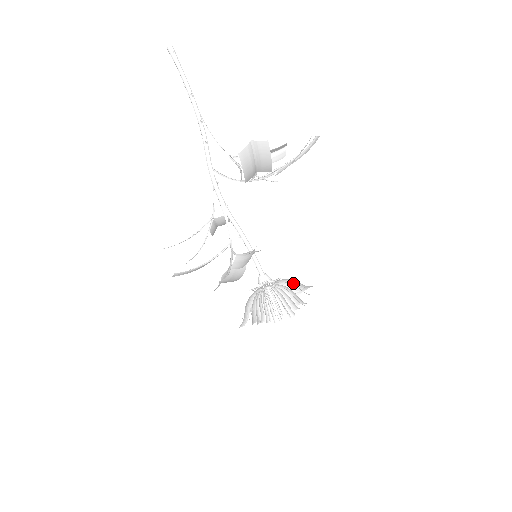
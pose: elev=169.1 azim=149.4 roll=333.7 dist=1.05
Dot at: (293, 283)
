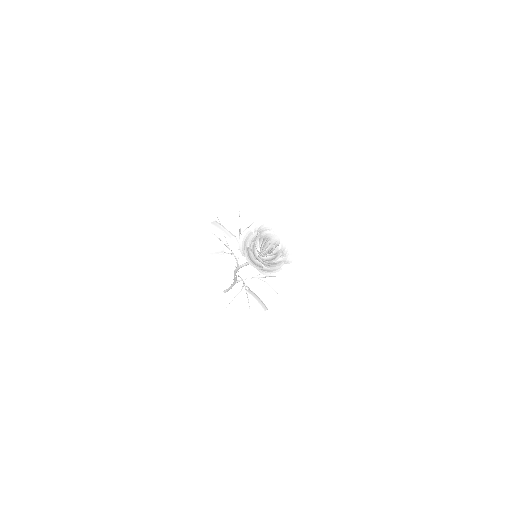
Dot at: occluded
